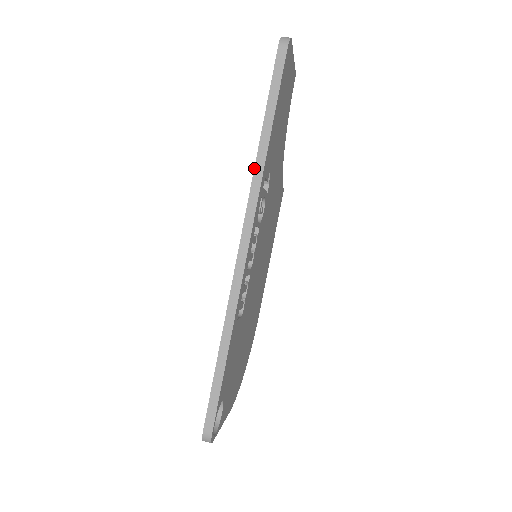
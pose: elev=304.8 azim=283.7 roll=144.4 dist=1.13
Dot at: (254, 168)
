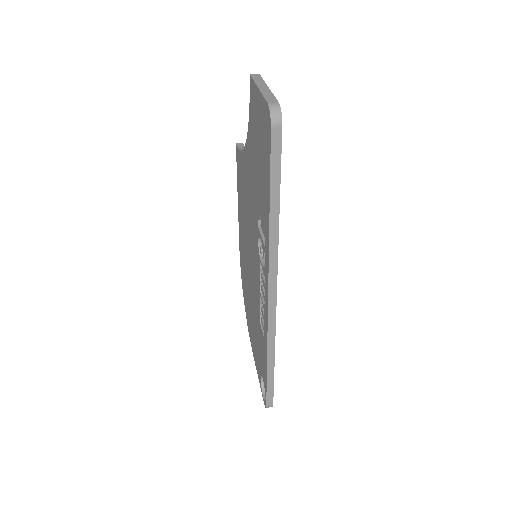
Dot at: (269, 247)
